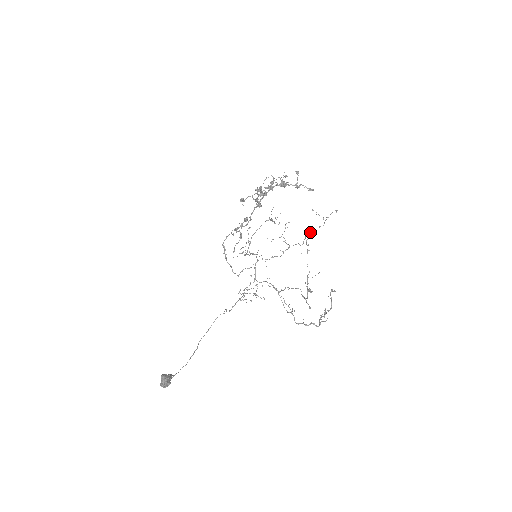
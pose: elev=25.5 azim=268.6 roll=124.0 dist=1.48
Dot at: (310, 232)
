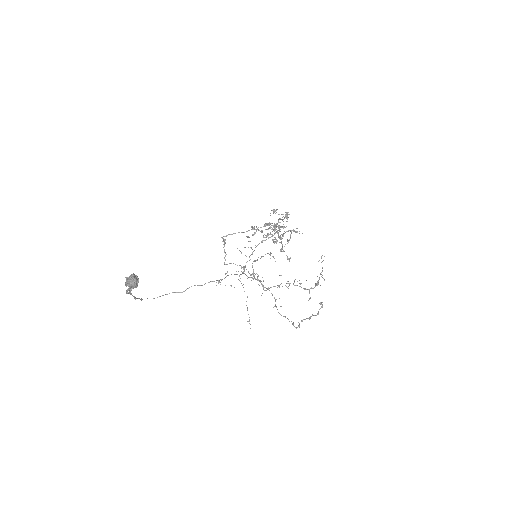
Dot at: (275, 286)
